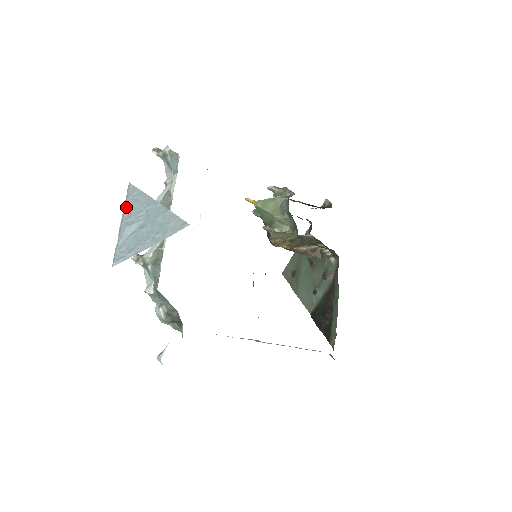
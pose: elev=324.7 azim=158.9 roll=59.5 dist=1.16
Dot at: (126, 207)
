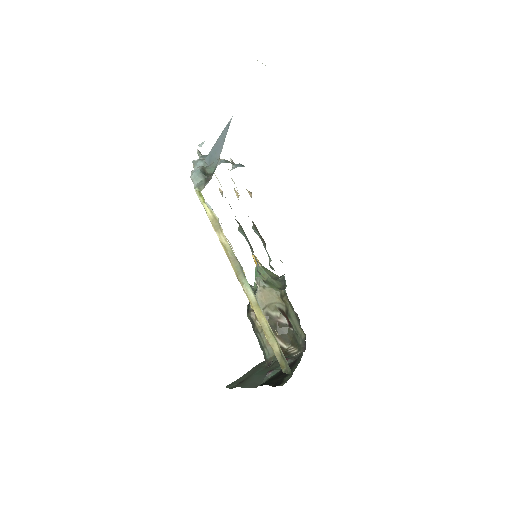
Dot at: occluded
